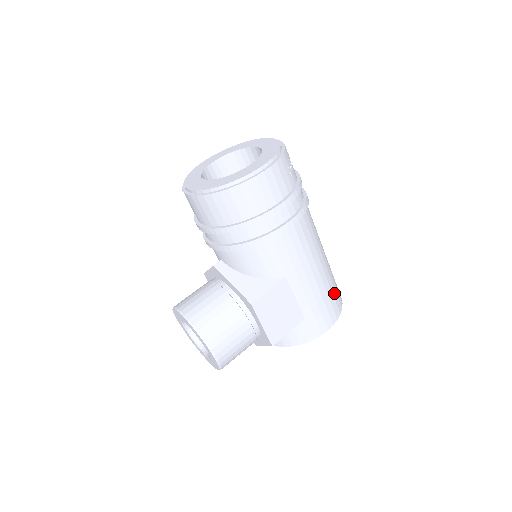
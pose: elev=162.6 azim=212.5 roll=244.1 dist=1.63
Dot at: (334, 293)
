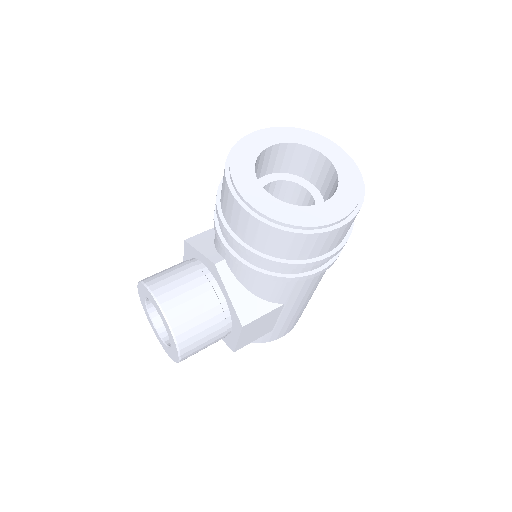
Dot at: occluded
